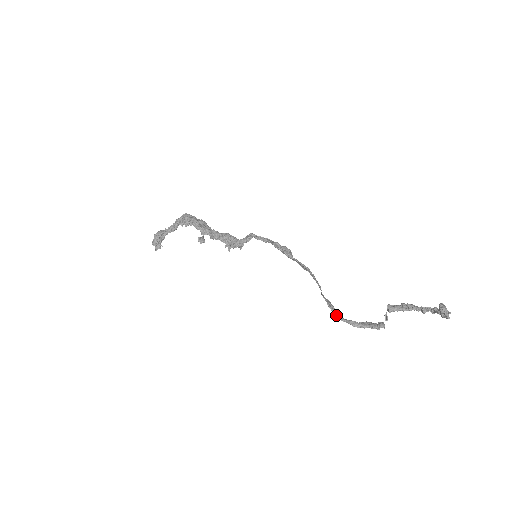
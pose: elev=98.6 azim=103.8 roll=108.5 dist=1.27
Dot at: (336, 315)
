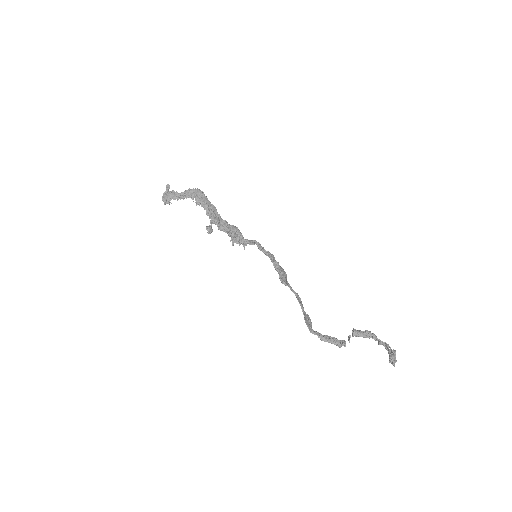
Dot at: (310, 330)
